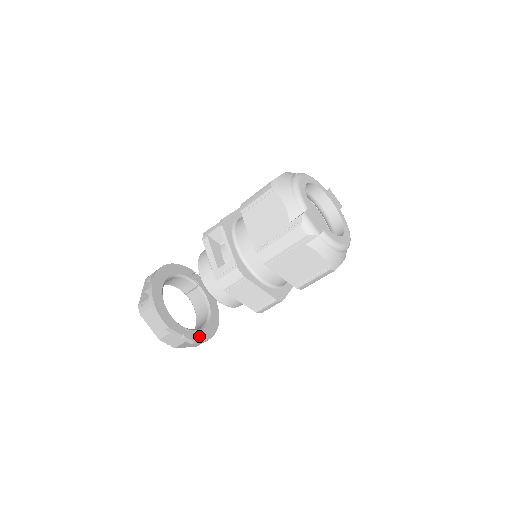
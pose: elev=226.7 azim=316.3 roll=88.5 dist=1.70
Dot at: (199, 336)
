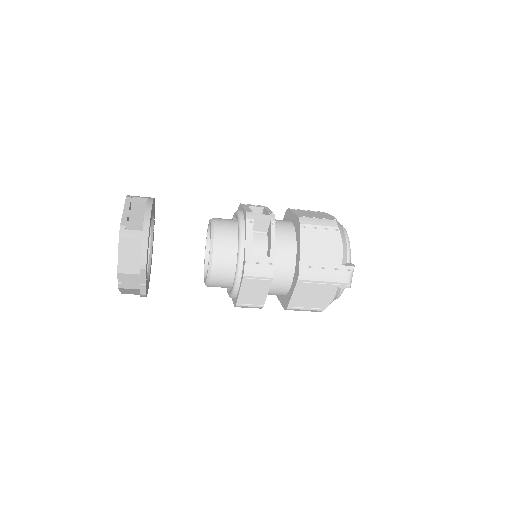
Dot at: occluded
